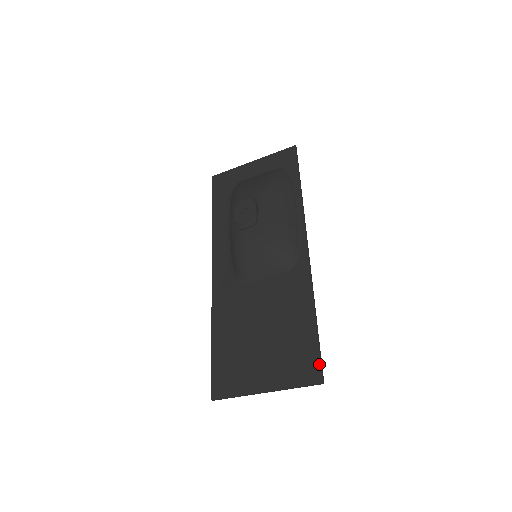
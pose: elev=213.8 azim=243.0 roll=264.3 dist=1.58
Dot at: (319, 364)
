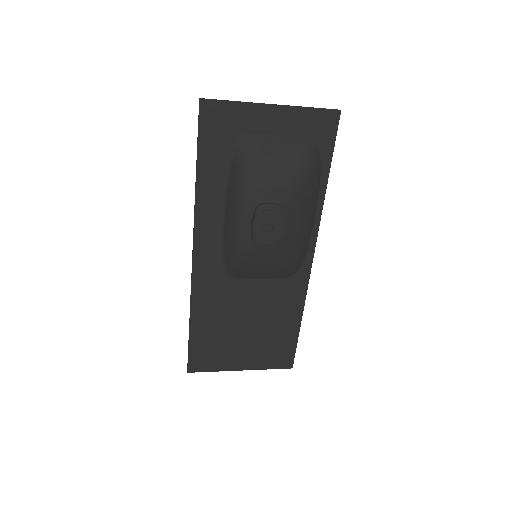
Dot at: (293, 357)
